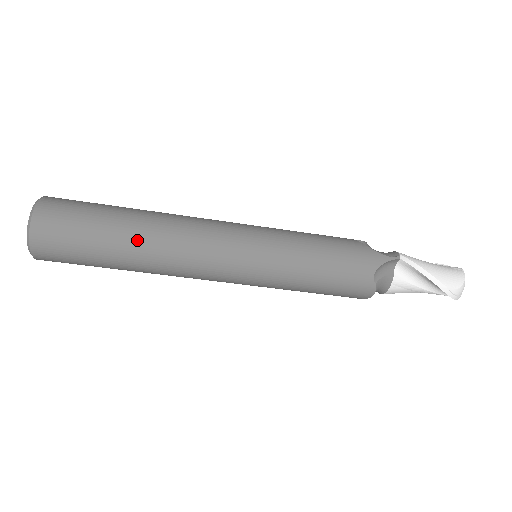
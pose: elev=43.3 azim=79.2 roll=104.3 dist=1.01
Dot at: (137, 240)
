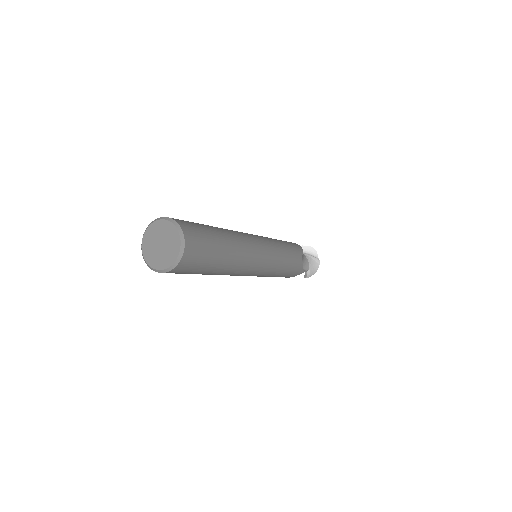
Dot at: (218, 273)
